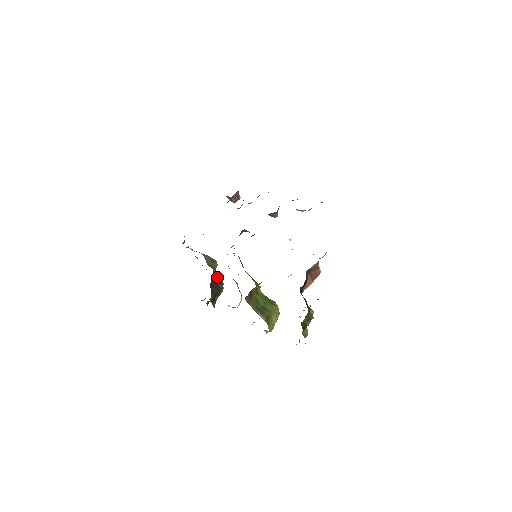
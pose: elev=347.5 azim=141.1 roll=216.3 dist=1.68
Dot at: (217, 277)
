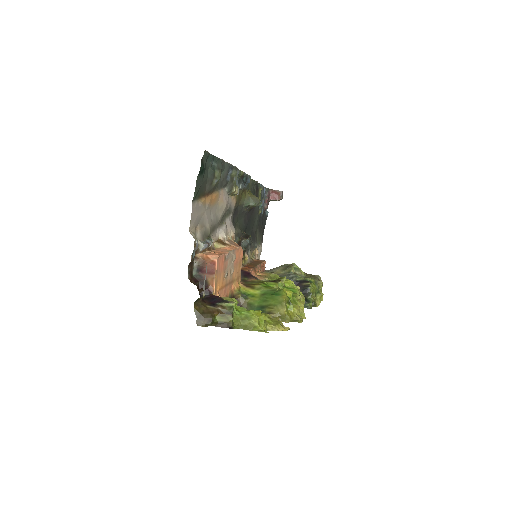
Dot at: (298, 278)
